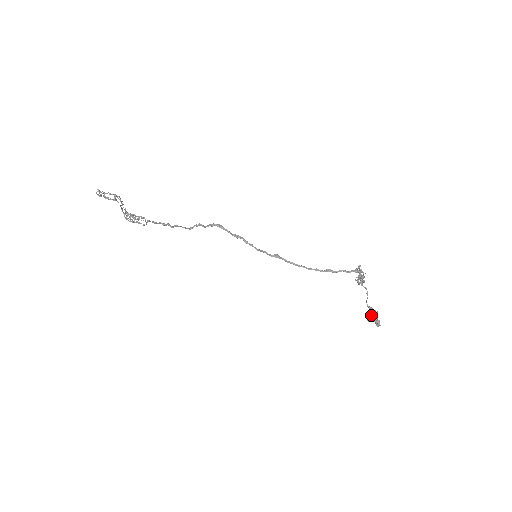
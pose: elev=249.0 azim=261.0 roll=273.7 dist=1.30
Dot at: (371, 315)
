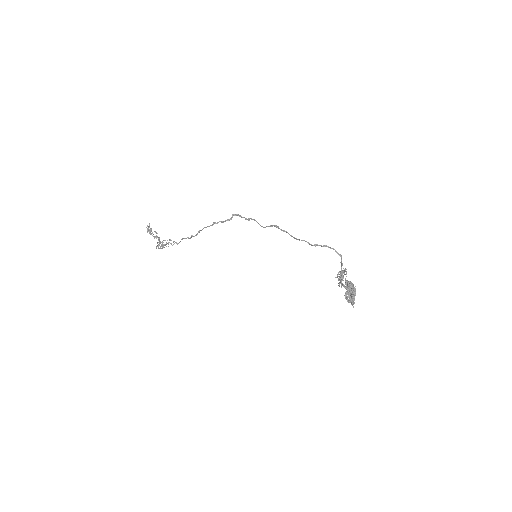
Dot at: (348, 282)
